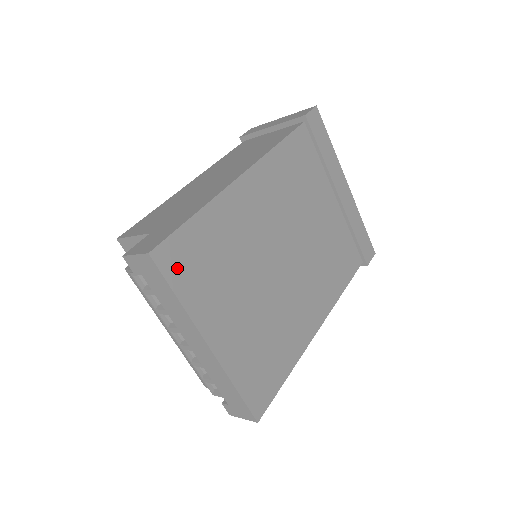
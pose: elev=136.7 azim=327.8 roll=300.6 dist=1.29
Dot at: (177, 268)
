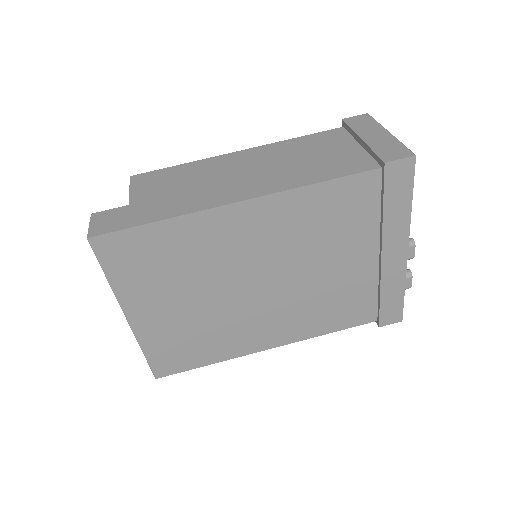
Dot at: (115, 257)
